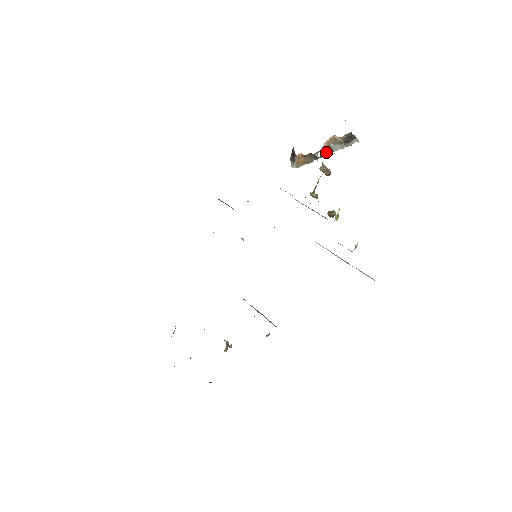
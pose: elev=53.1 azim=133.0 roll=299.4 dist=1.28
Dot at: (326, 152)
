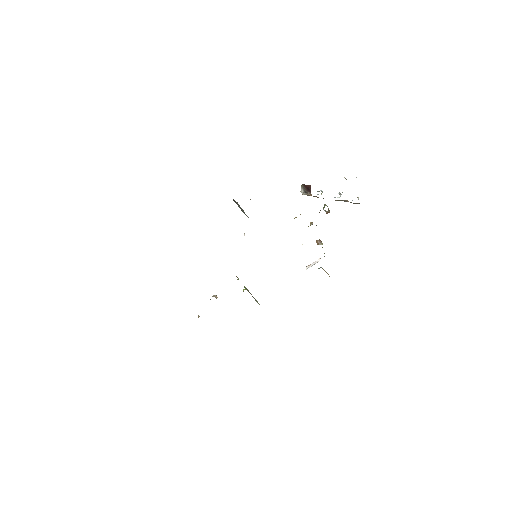
Dot at: occluded
